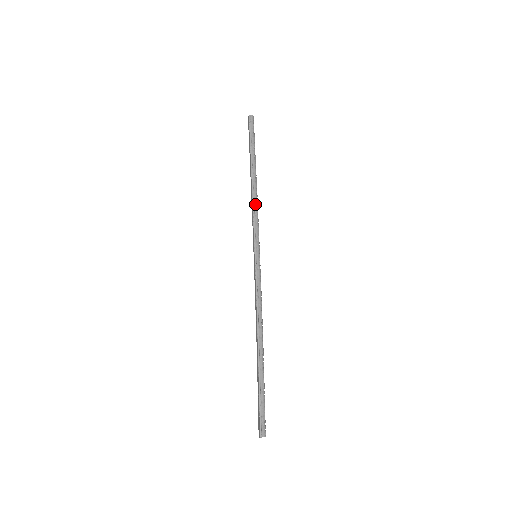
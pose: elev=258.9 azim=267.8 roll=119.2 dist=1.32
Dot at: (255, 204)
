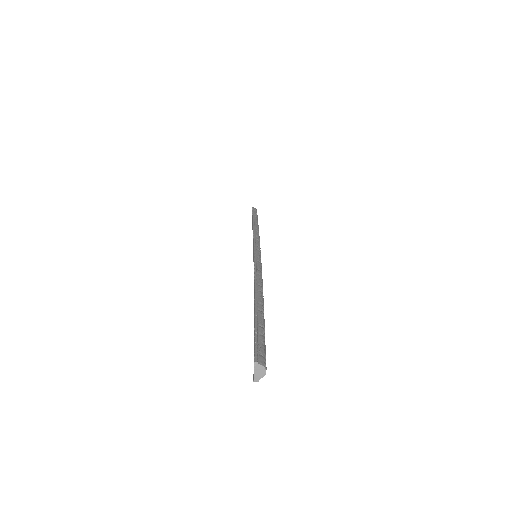
Dot at: (256, 233)
